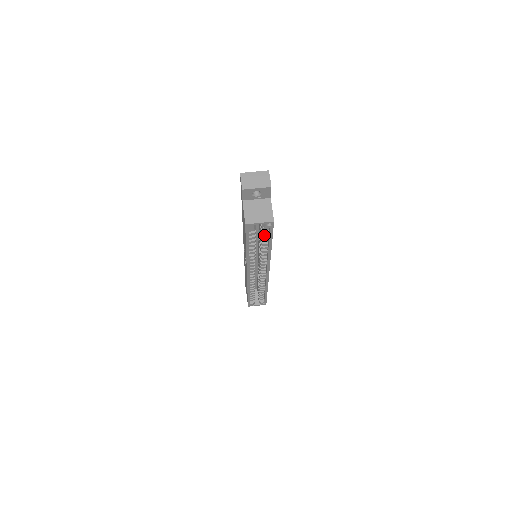
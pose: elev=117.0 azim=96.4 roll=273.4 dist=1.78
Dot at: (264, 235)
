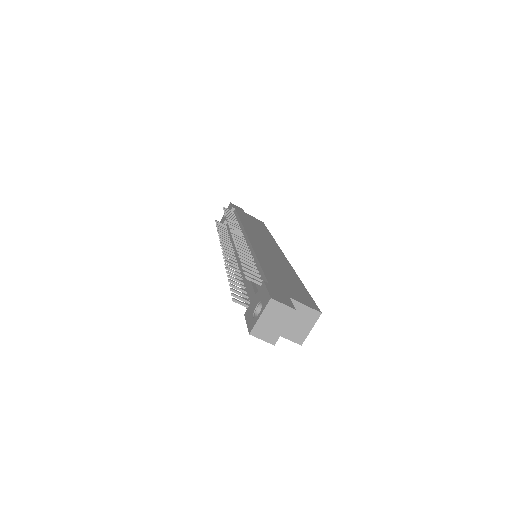
Dot at: occluded
